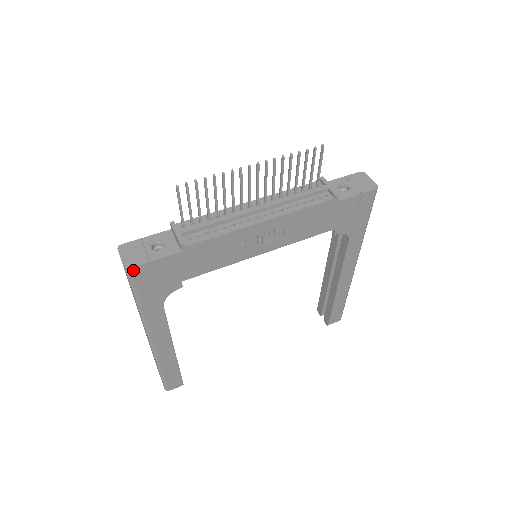
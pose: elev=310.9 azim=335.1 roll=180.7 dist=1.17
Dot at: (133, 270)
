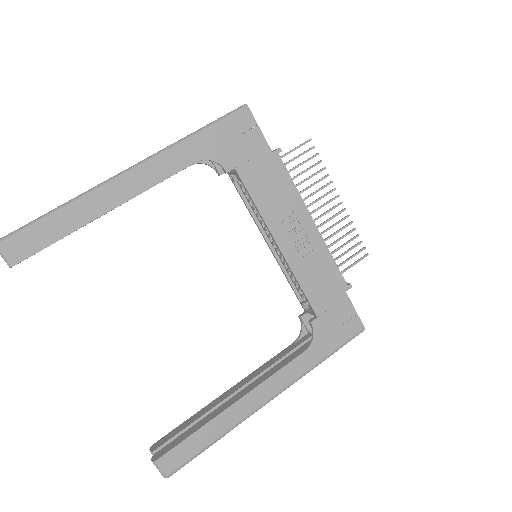
Dot at: (246, 111)
